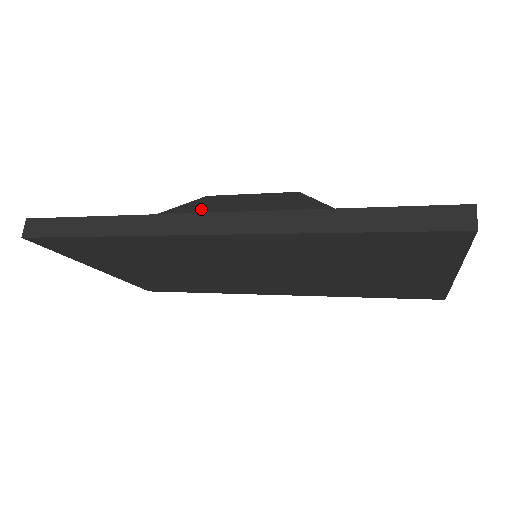
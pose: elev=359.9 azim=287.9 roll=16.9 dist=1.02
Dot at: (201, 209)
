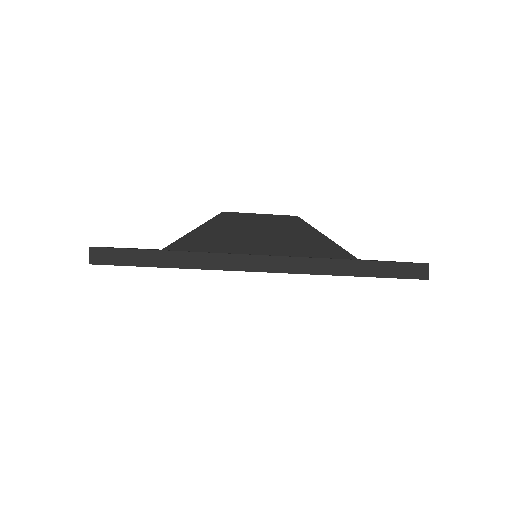
Dot at: (227, 230)
